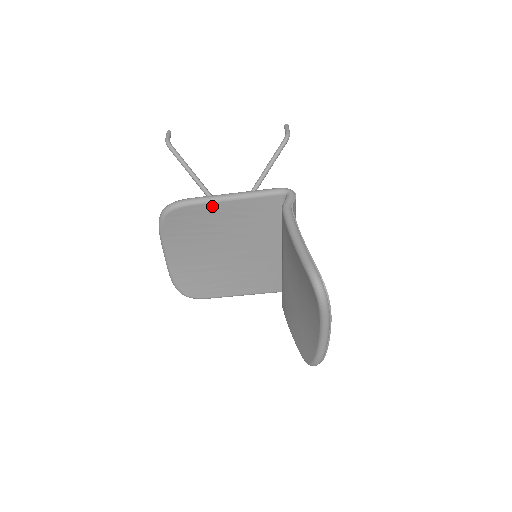
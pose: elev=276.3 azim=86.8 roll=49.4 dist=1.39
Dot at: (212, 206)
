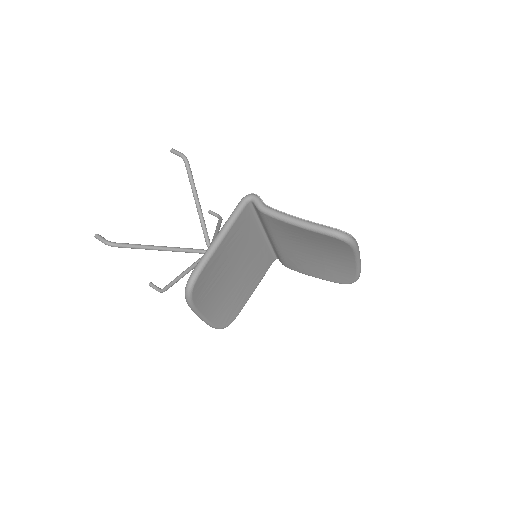
Dot at: (215, 255)
